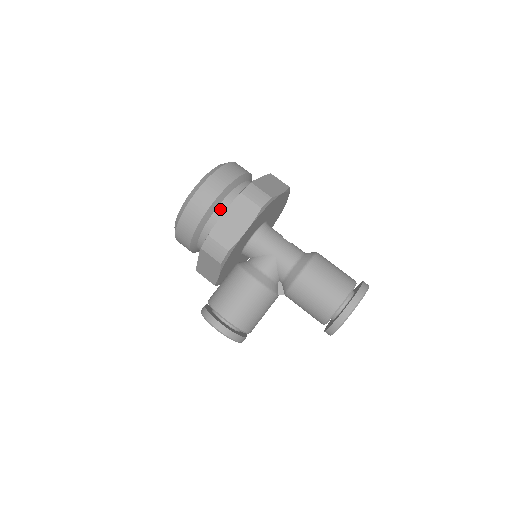
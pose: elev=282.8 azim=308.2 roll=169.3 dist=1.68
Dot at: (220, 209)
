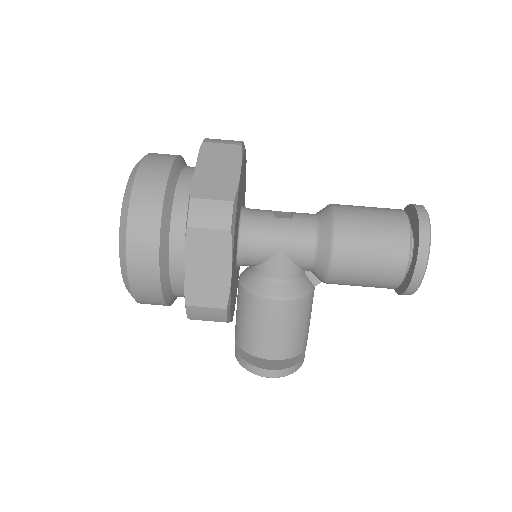
Dot at: (174, 254)
